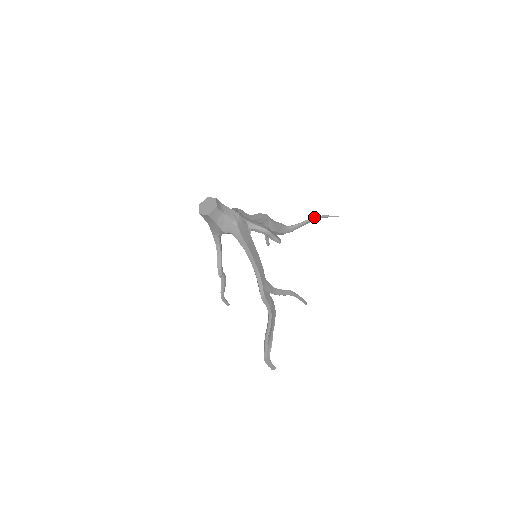
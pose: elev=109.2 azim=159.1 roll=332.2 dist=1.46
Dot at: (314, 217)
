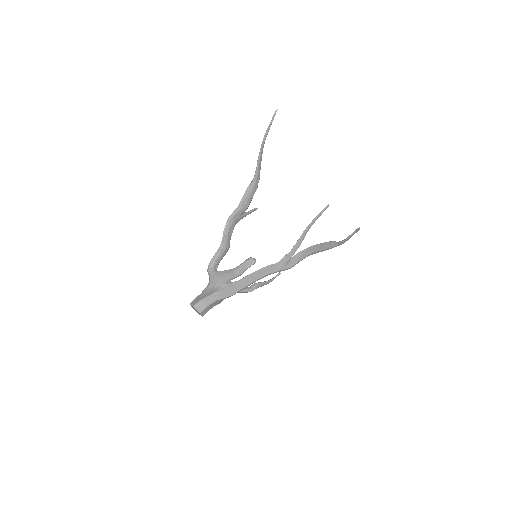
Dot at: (260, 150)
